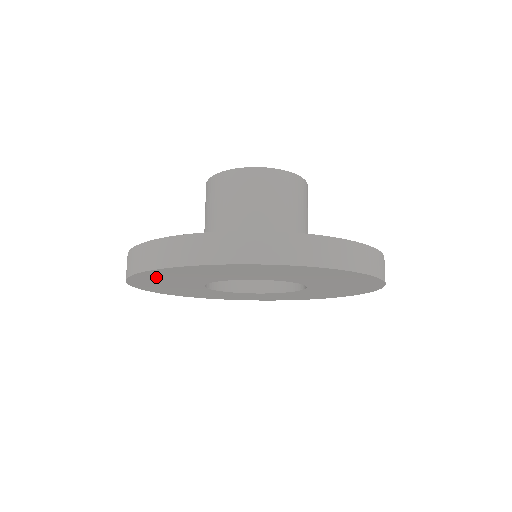
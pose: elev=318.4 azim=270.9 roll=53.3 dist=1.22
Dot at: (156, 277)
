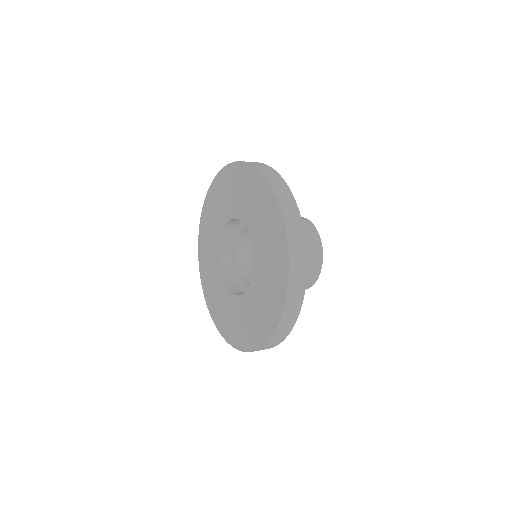
Dot at: (205, 227)
